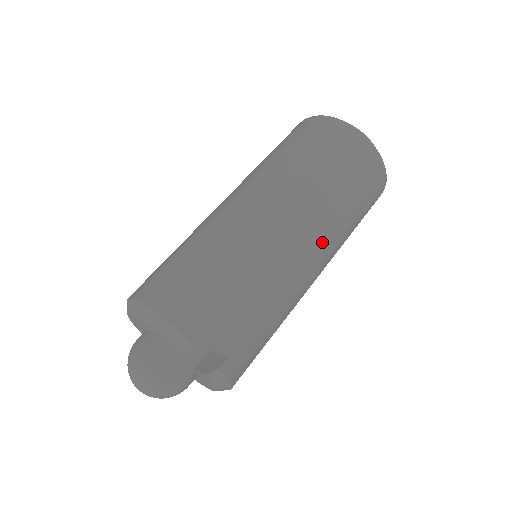
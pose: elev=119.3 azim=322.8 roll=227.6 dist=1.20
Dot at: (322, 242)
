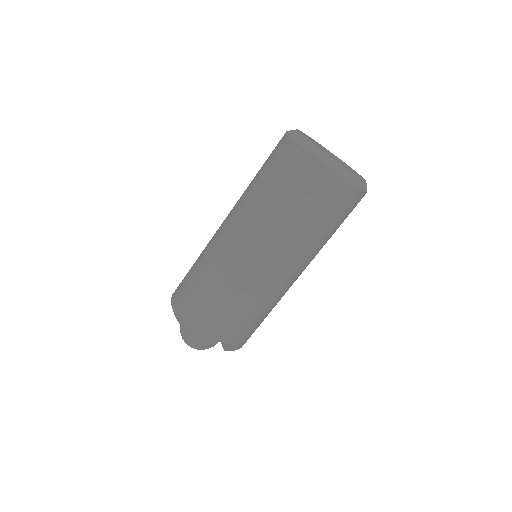
Dot at: (298, 266)
